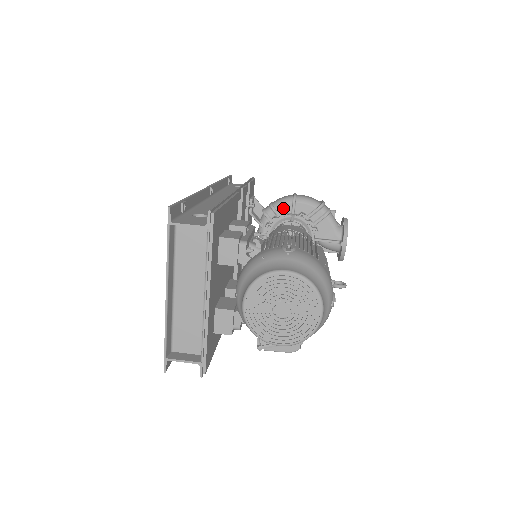
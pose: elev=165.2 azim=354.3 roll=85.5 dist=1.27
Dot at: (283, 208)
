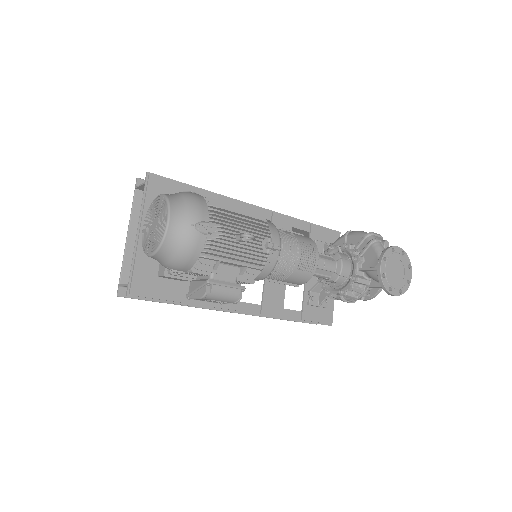
Dot at: (338, 244)
